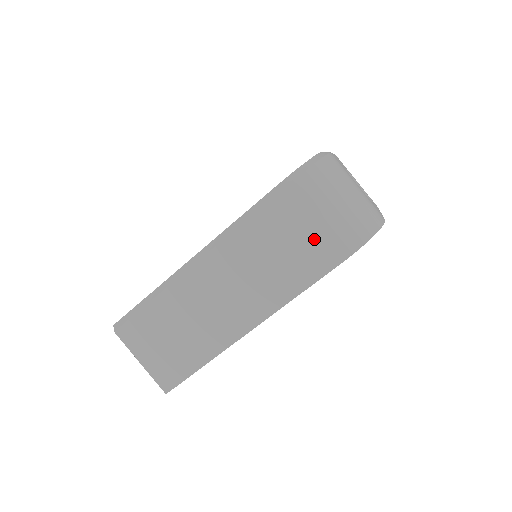
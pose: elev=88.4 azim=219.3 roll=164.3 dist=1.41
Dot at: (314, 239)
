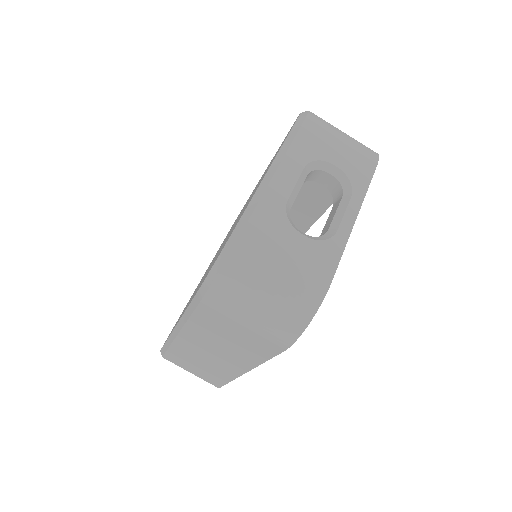
Dot at: (251, 334)
